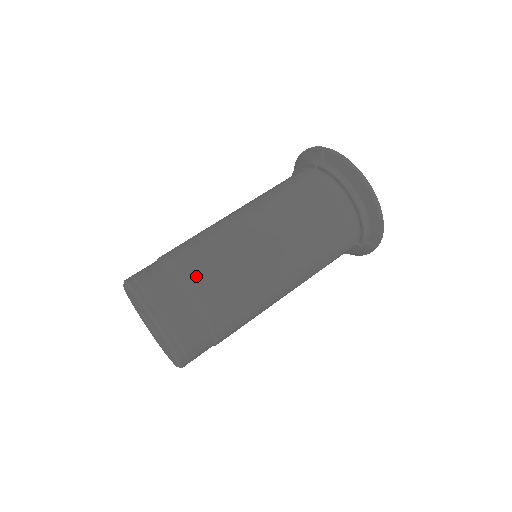
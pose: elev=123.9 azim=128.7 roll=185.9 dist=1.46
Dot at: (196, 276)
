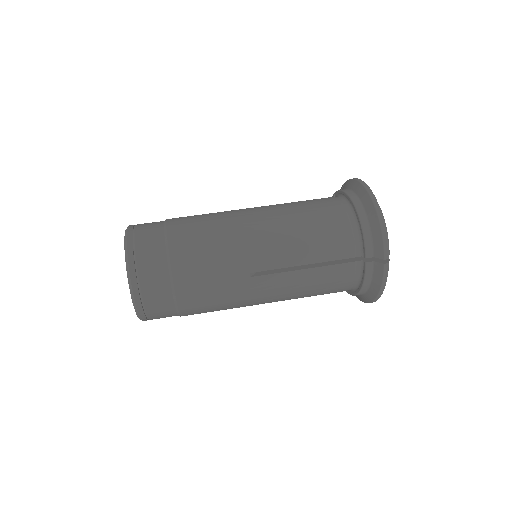
Dot at: (178, 220)
